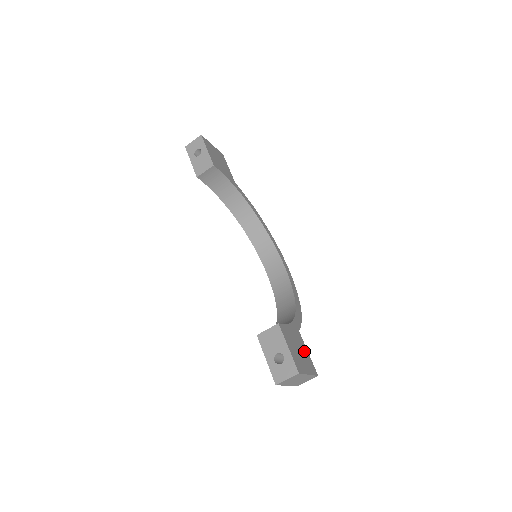
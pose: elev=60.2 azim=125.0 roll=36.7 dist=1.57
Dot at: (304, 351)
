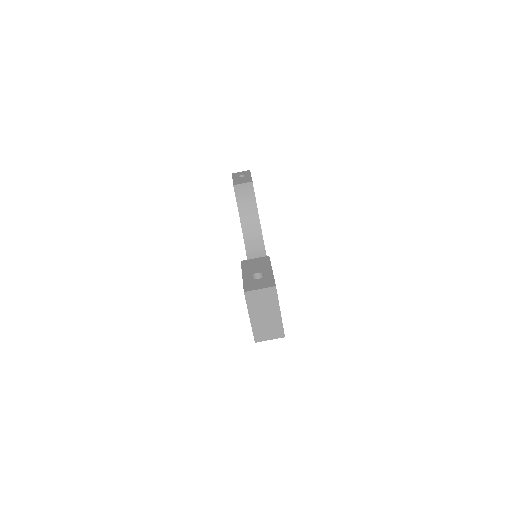
Dot at: occluded
